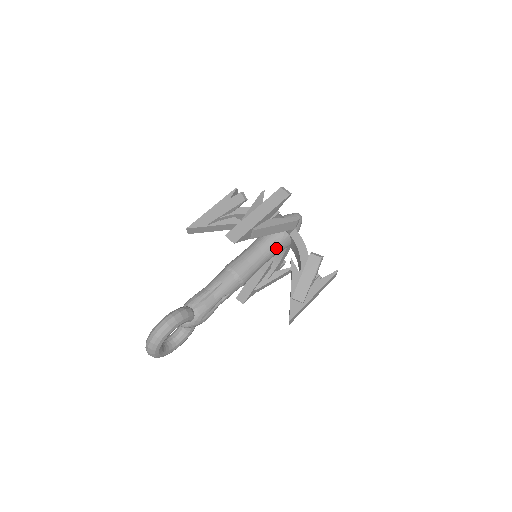
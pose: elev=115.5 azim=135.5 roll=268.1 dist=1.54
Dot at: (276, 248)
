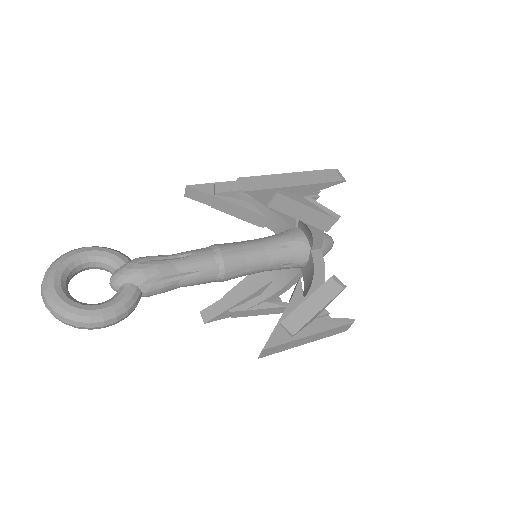
Dot at: (278, 236)
